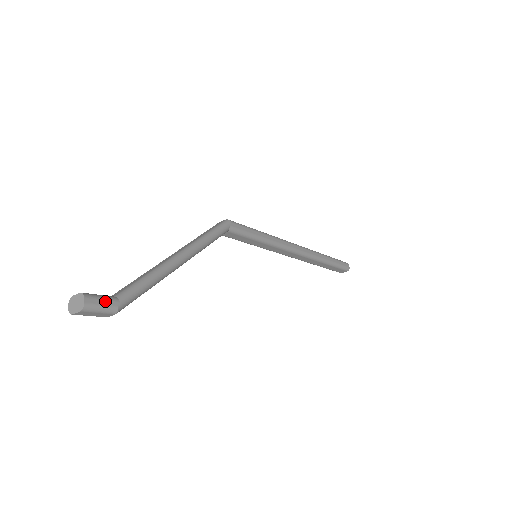
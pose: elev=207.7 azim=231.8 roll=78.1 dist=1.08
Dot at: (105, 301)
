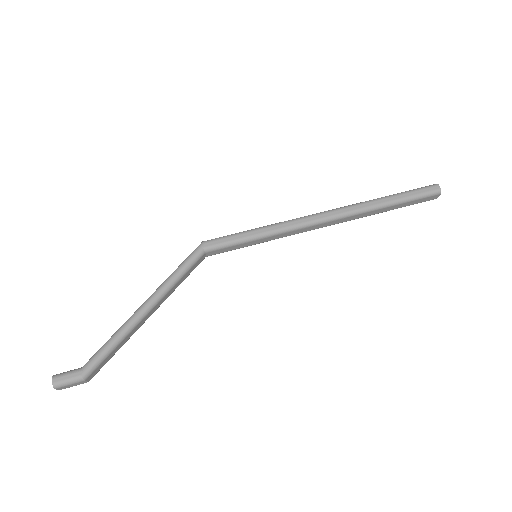
Dot at: (70, 375)
